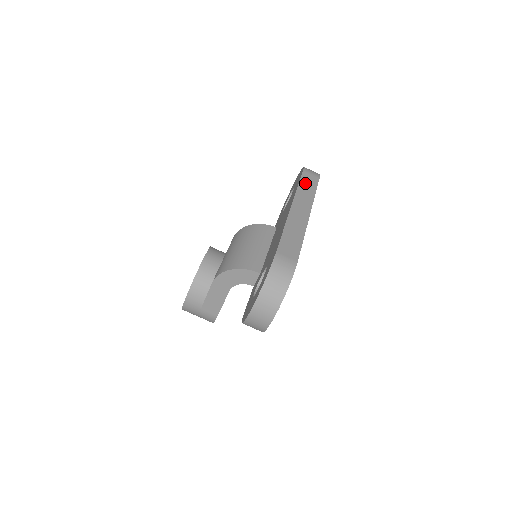
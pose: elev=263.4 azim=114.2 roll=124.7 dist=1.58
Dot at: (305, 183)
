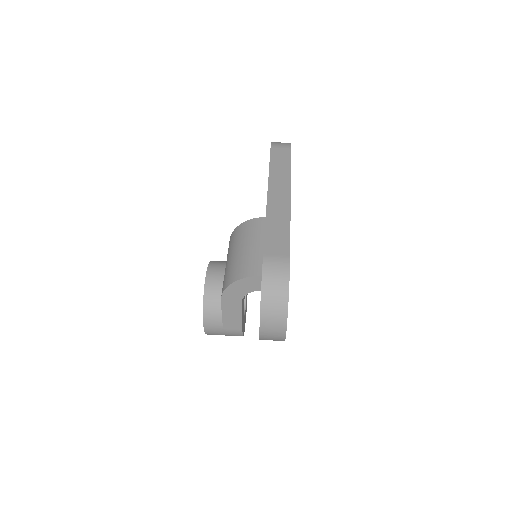
Dot at: (276, 161)
